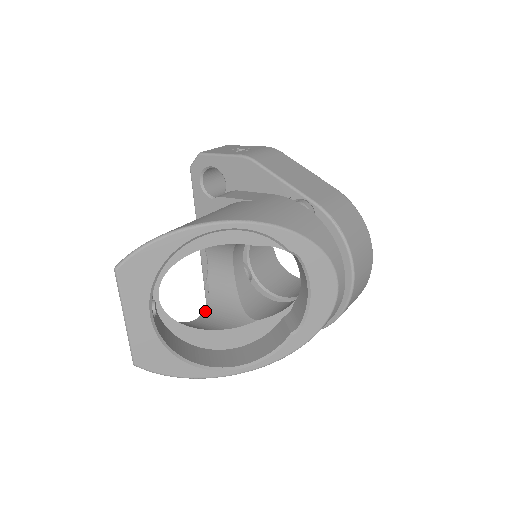
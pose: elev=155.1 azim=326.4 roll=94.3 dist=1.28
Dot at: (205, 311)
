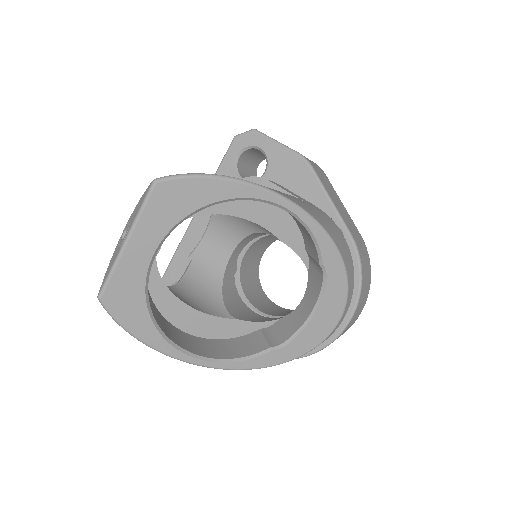
Dot at: (179, 283)
